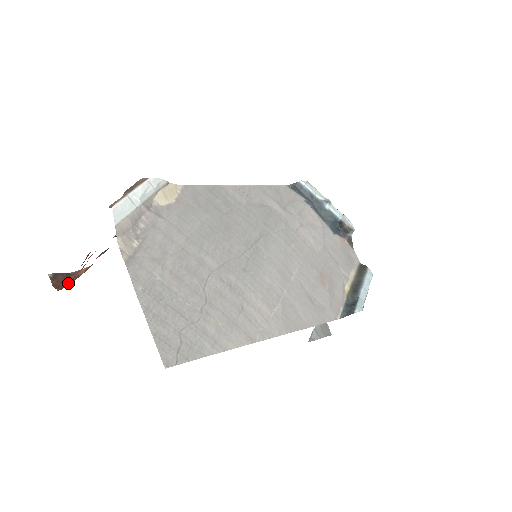
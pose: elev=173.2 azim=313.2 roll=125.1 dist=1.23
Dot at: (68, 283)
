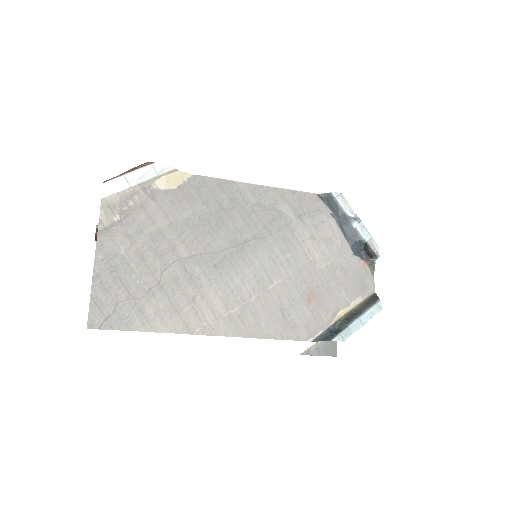
Dot at: (96, 237)
